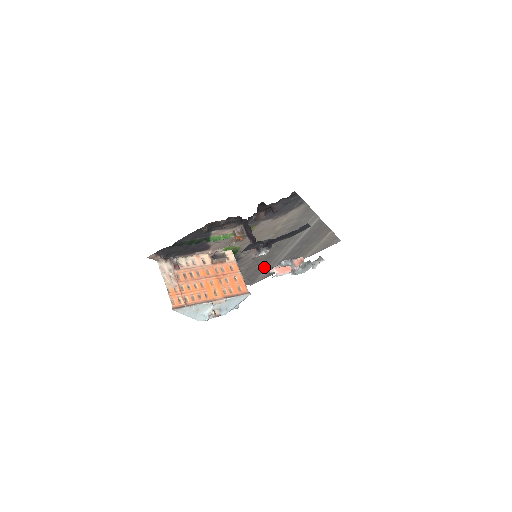
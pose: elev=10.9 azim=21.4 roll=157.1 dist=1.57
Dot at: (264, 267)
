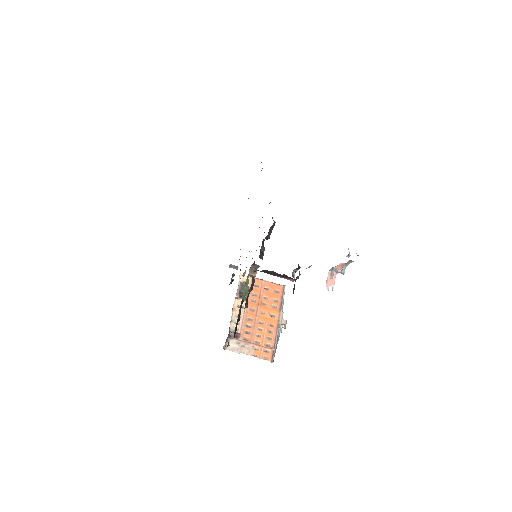
Dot at: occluded
